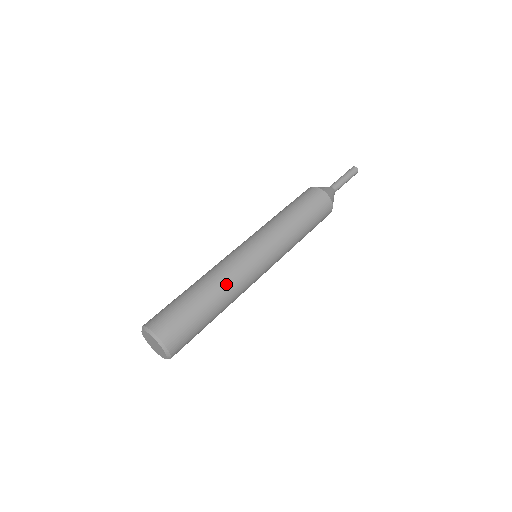
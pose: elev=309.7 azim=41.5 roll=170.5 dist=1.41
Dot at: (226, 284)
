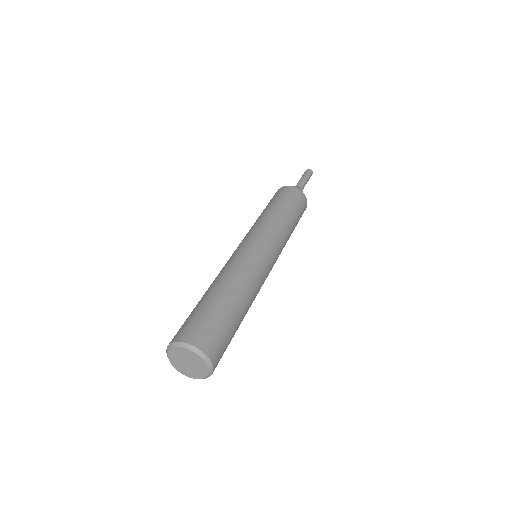
Dot at: (235, 276)
